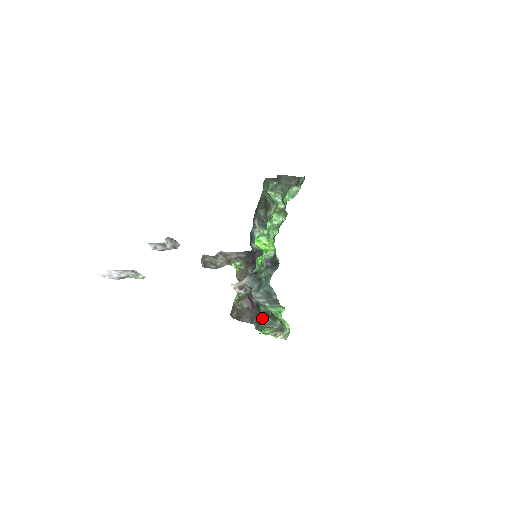
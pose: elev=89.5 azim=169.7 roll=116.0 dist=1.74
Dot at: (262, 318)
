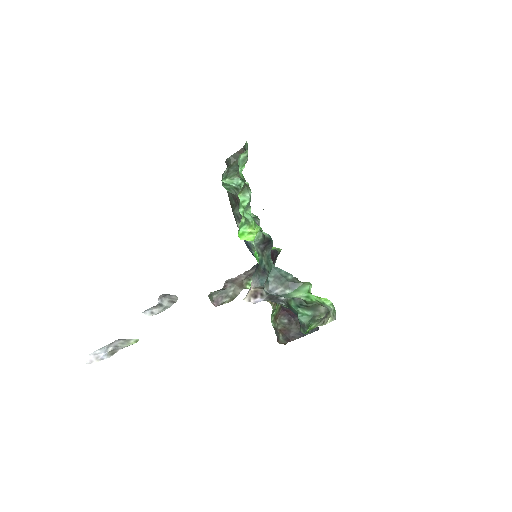
Dot at: (302, 316)
